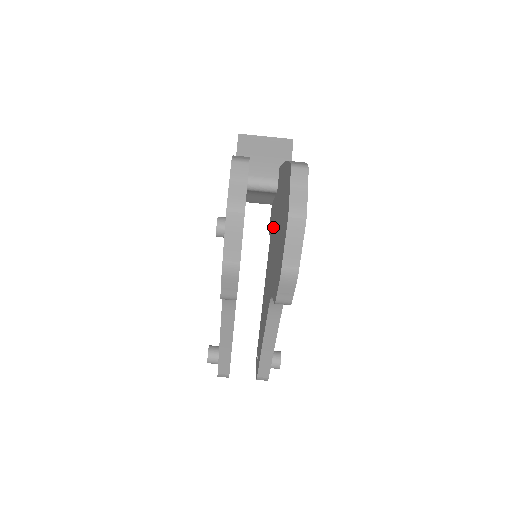
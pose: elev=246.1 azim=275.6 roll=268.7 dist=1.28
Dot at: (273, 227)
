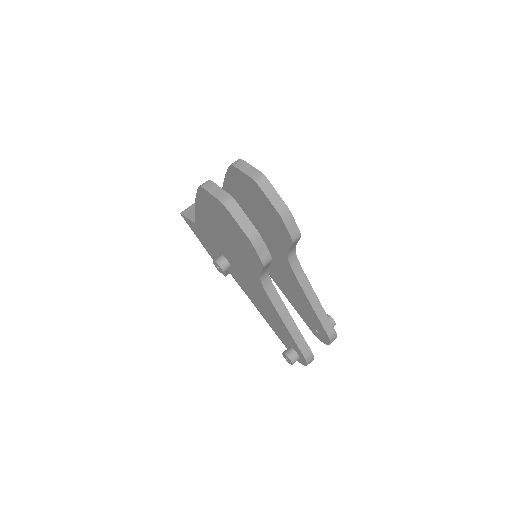
Dot at: occluded
